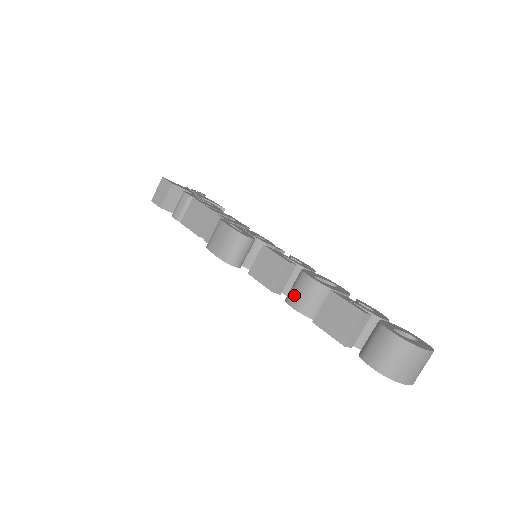
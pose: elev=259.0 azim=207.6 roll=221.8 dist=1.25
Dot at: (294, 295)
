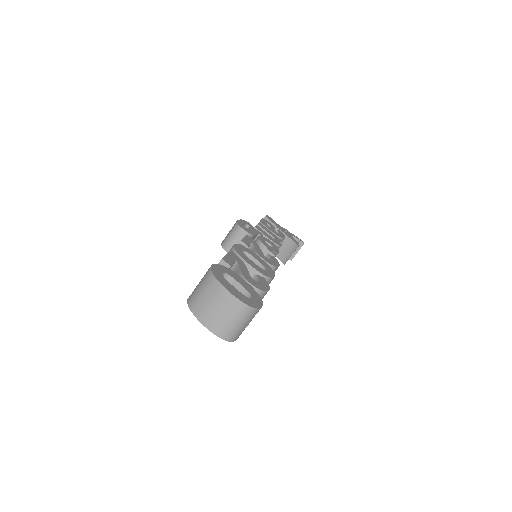
Dot at: occluded
